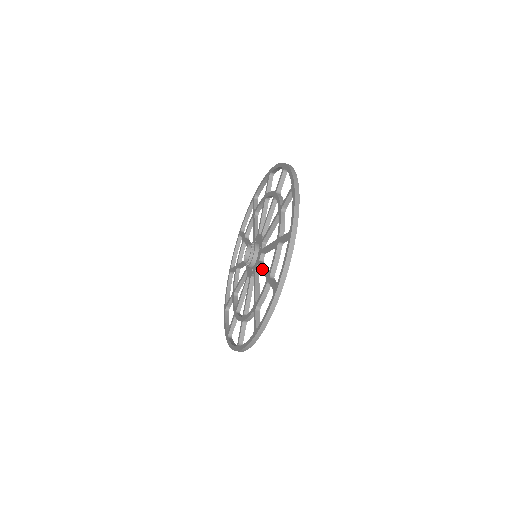
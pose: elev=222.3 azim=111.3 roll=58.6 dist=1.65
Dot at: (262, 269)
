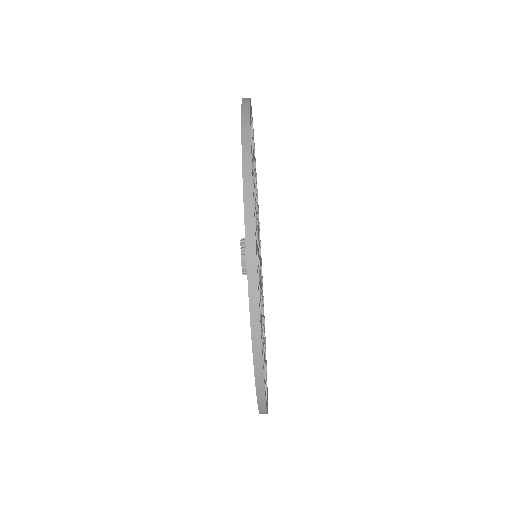
Dot at: occluded
